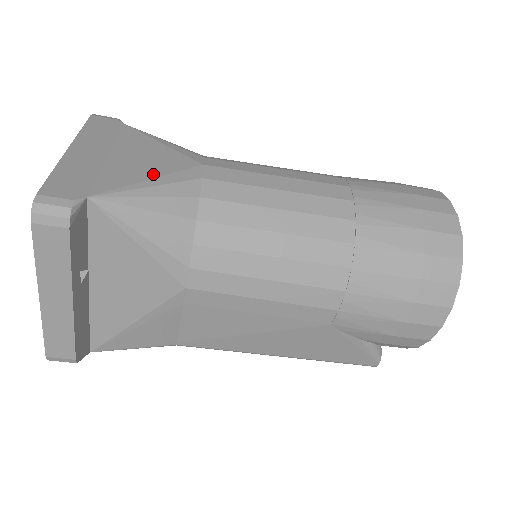
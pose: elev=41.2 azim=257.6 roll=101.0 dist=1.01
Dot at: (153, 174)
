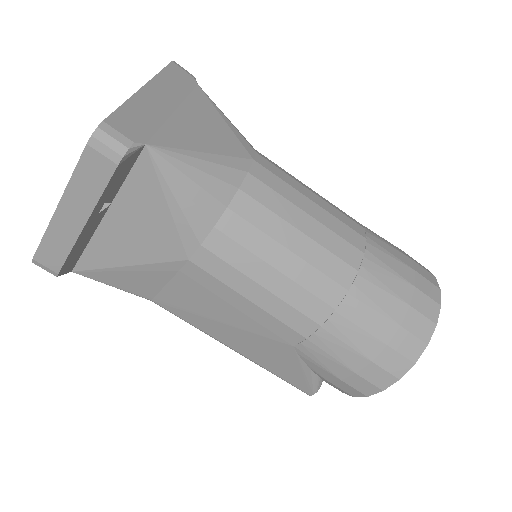
Dot at: (208, 148)
